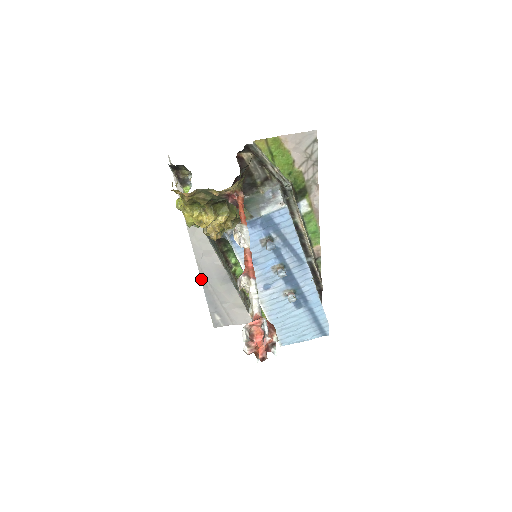
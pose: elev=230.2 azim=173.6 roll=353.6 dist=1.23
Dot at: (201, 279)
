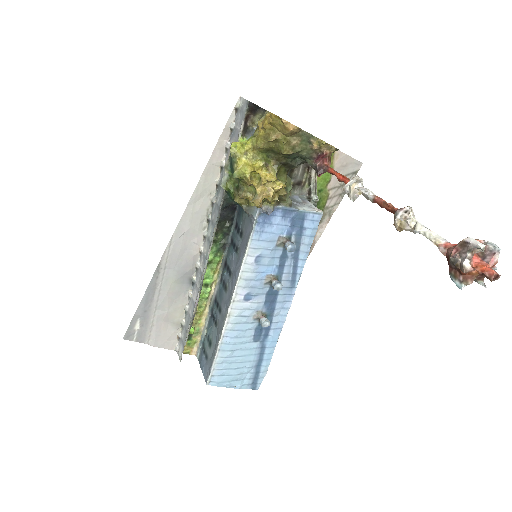
Dot at: (158, 264)
